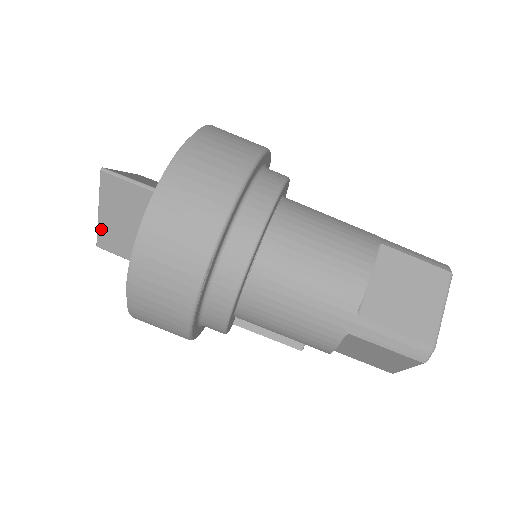
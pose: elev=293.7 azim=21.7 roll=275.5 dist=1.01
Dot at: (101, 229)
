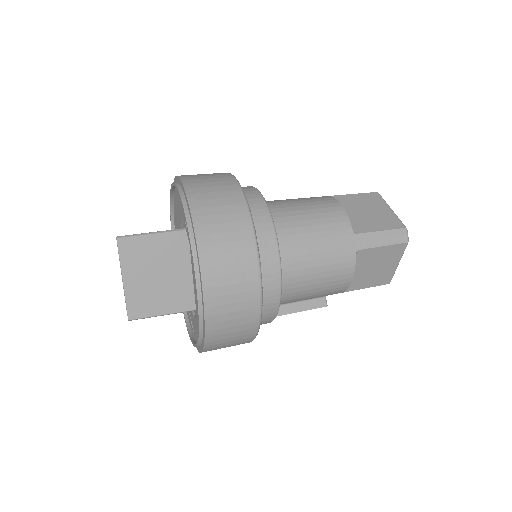
Dot at: (129, 298)
